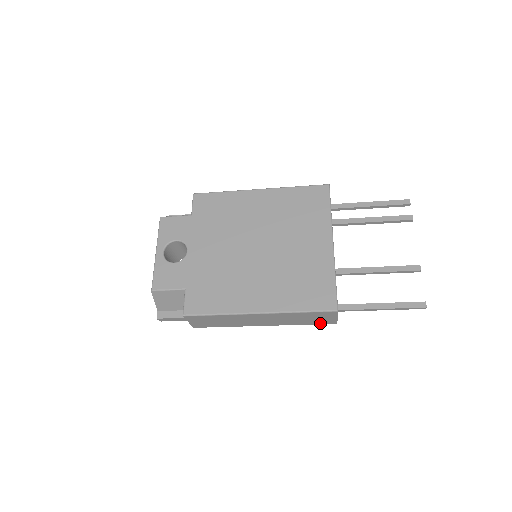
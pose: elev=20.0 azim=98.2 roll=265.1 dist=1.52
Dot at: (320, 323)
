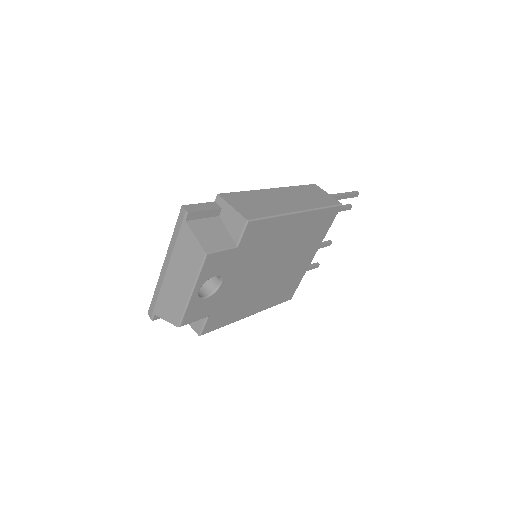
Dot at: occluded
